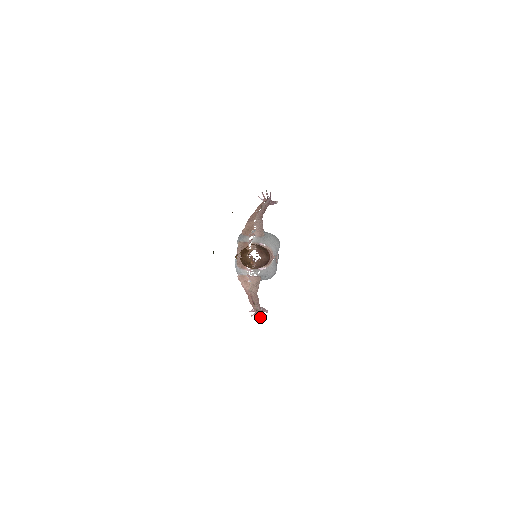
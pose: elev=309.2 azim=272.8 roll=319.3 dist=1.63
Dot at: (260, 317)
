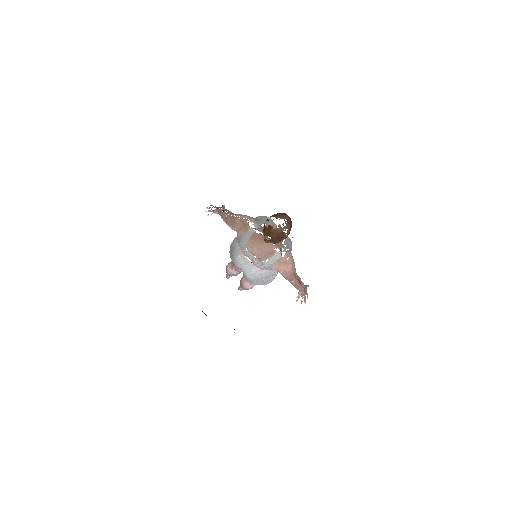
Dot at: occluded
